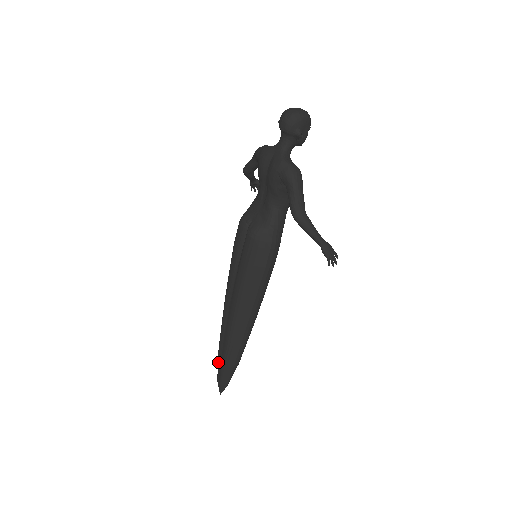
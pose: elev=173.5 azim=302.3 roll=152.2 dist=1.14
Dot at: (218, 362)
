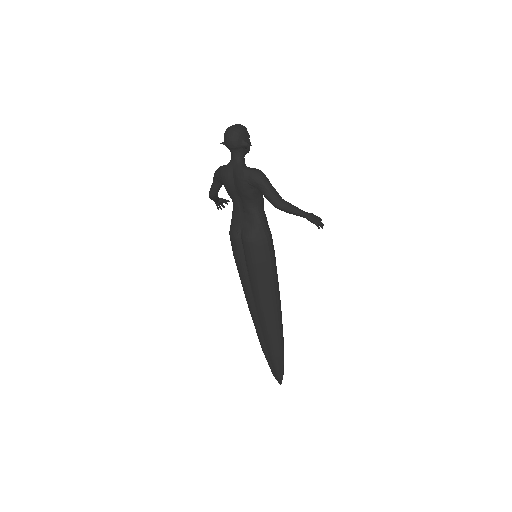
Dot at: (267, 359)
